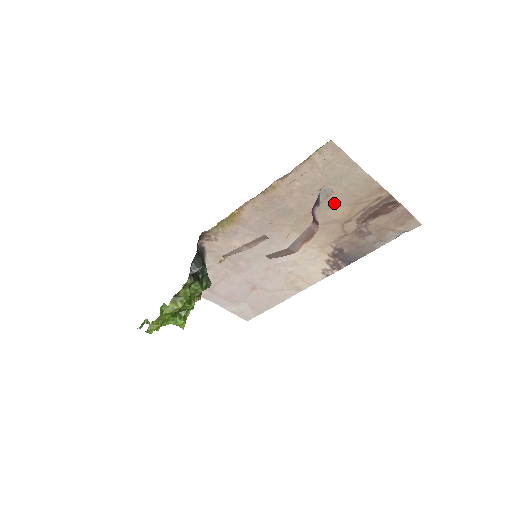
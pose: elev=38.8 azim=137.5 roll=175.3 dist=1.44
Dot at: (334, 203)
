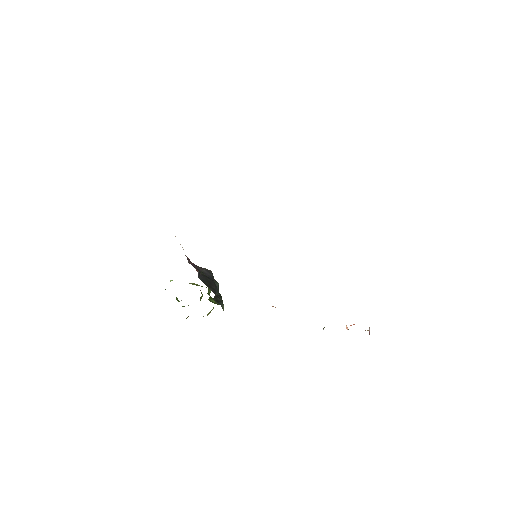
Dot at: occluded
